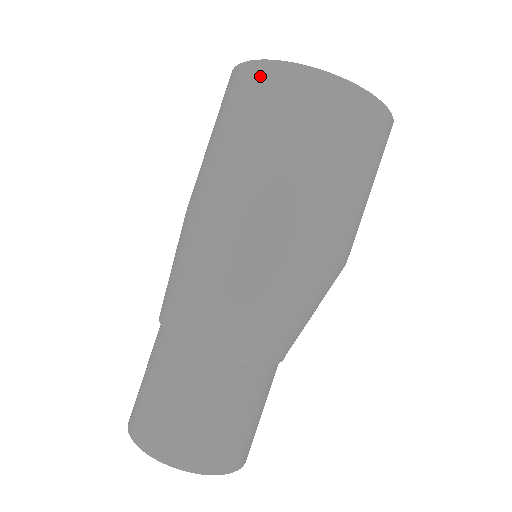
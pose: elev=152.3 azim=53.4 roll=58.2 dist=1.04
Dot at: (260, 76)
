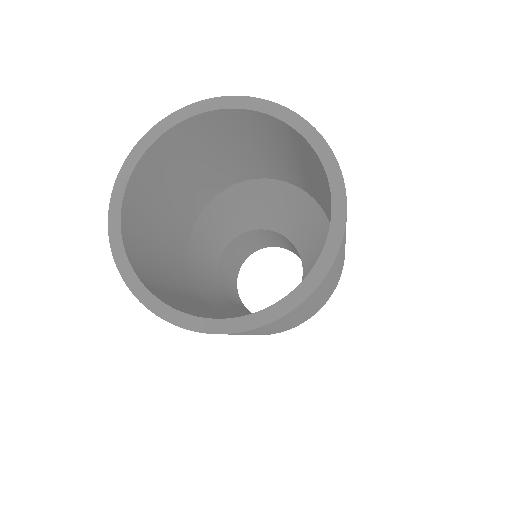
Dot at: occluded
